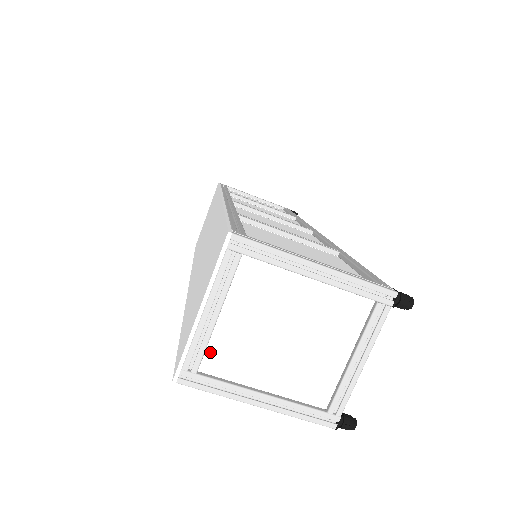
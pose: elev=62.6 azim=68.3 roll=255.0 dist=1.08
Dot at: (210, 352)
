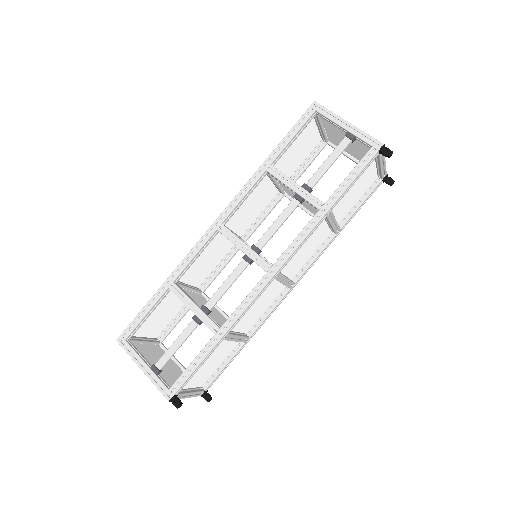
Dot at: occluded
